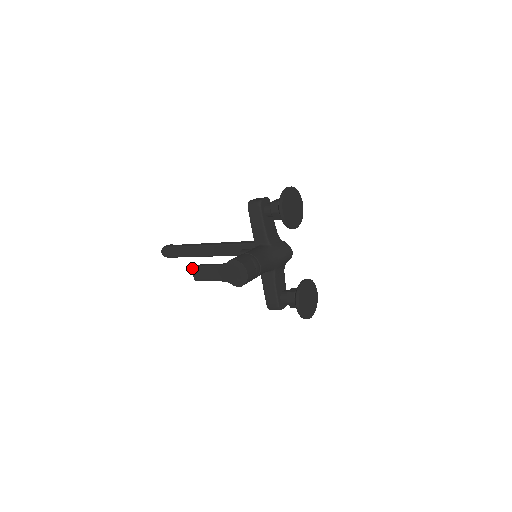
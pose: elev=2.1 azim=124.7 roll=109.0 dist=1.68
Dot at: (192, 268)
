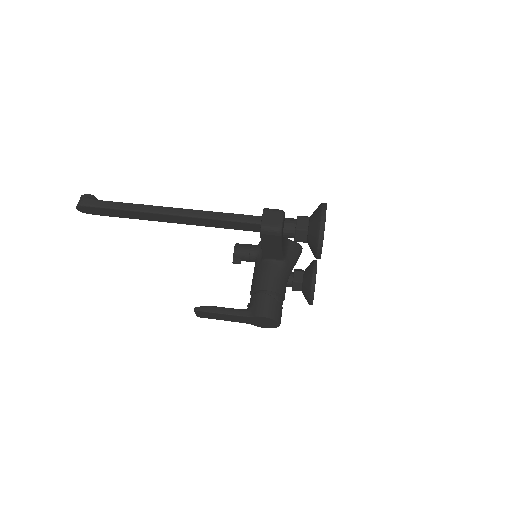
Dot at: (195, 312)
